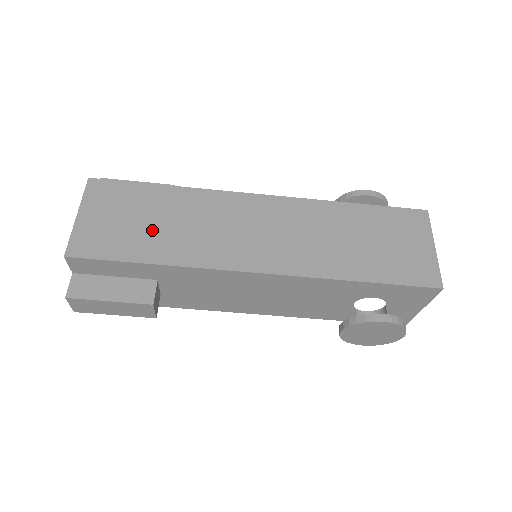
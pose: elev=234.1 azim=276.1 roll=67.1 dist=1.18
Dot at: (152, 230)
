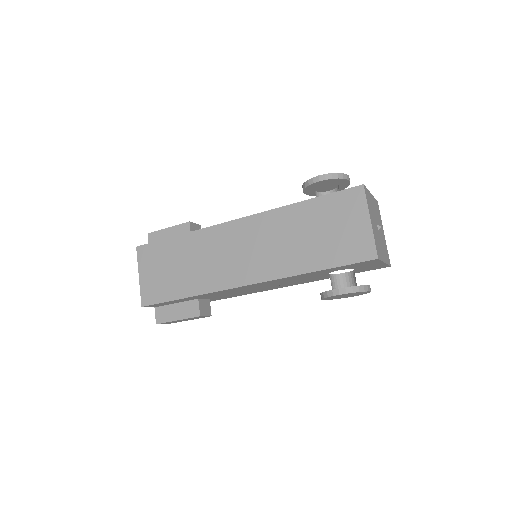
Dot at: (179, 274)
